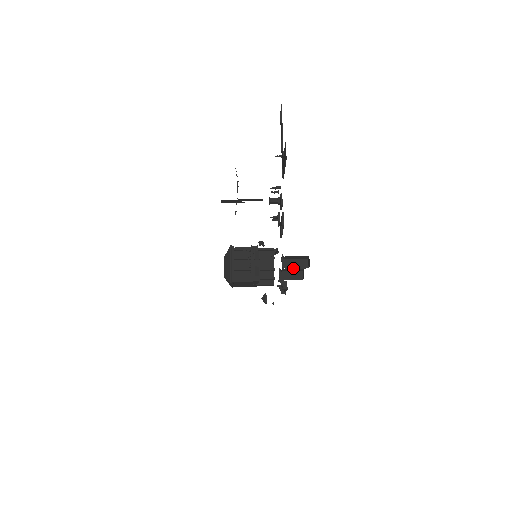
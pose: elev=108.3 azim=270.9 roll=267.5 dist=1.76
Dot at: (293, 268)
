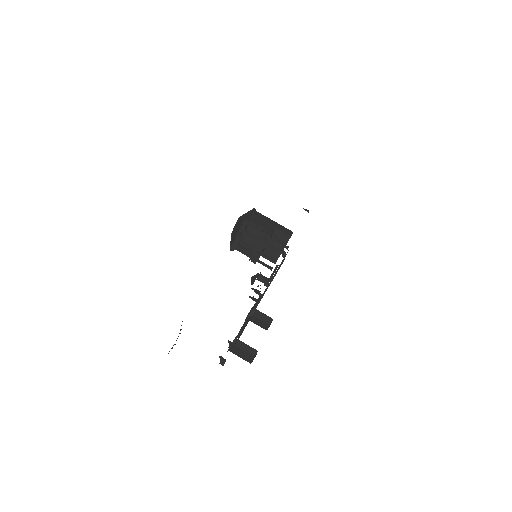
Dot at: (241, 349)
